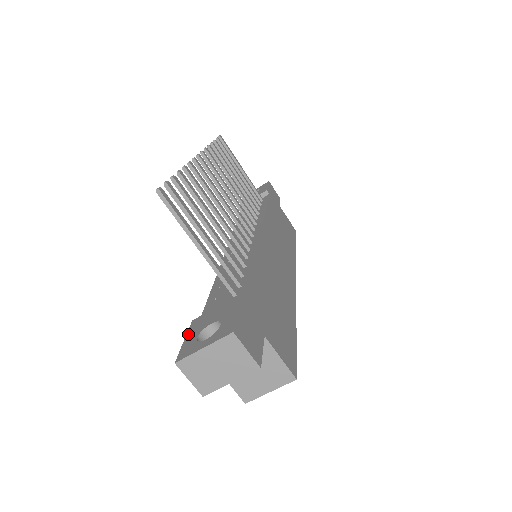
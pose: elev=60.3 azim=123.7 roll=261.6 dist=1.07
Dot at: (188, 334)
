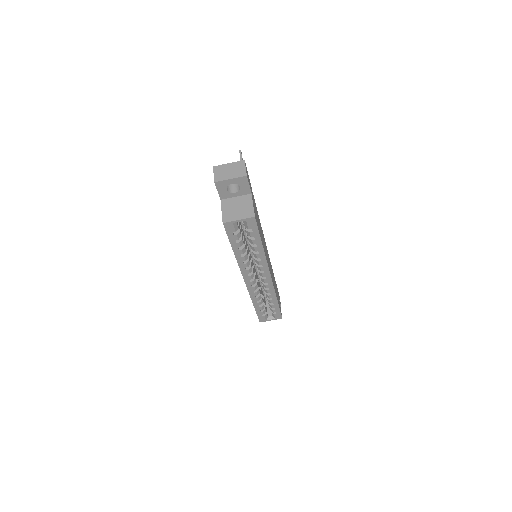
Dot at: occluded
